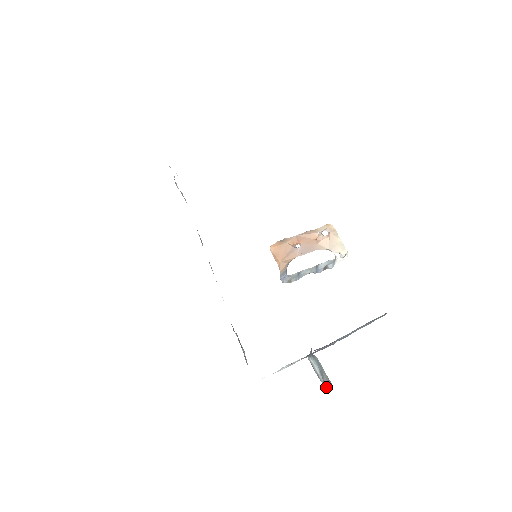
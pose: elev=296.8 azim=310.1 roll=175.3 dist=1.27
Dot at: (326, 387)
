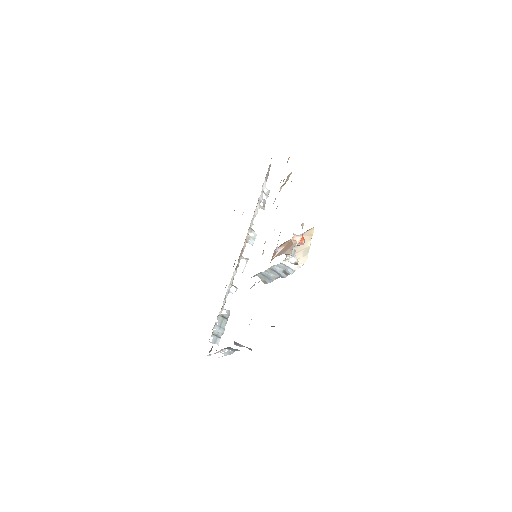
Dot at: occluded
